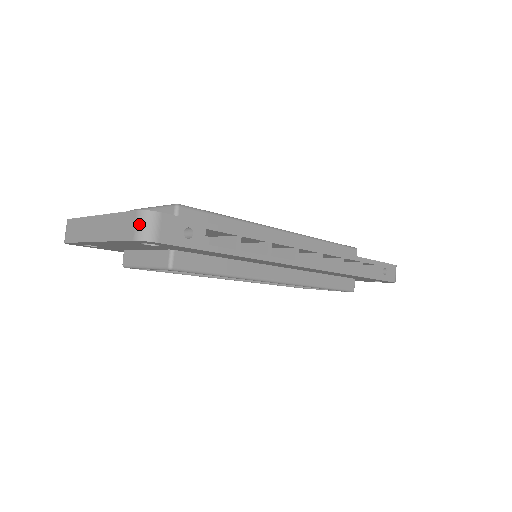
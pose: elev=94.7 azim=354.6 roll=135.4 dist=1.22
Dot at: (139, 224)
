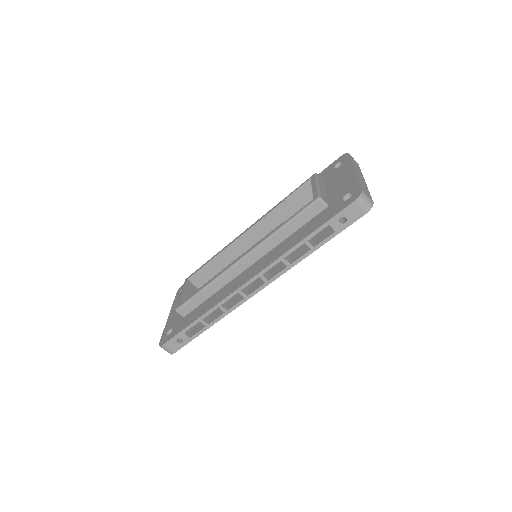
Dot at: (164, 349)
